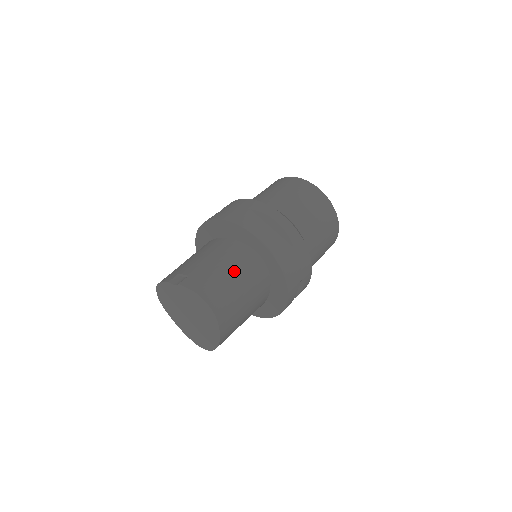
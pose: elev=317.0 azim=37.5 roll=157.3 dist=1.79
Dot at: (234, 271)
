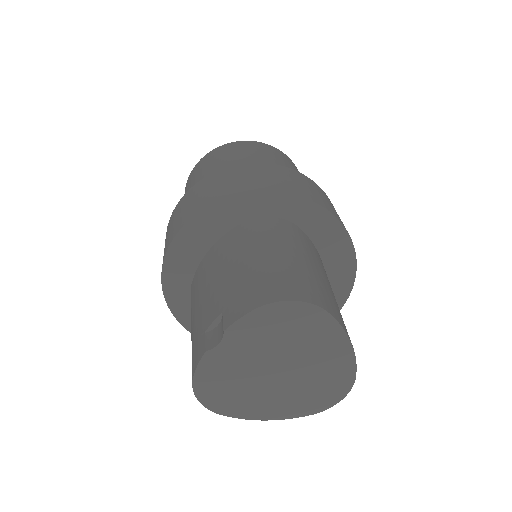
Dot at: (267, 249)
